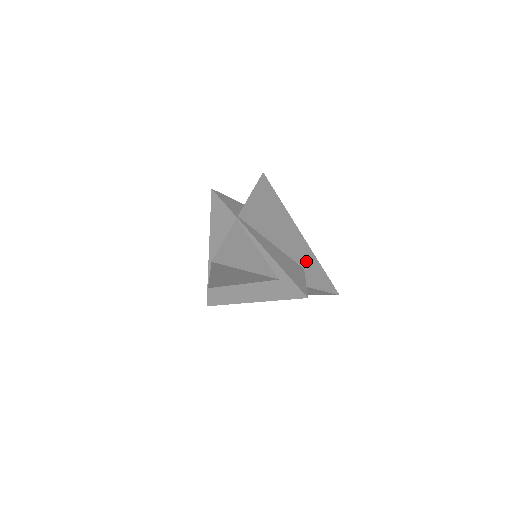
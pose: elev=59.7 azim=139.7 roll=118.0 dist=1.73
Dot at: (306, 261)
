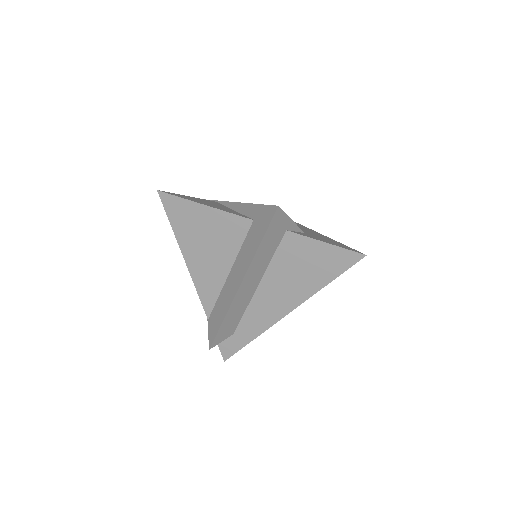
Dot at: (312, 234)
